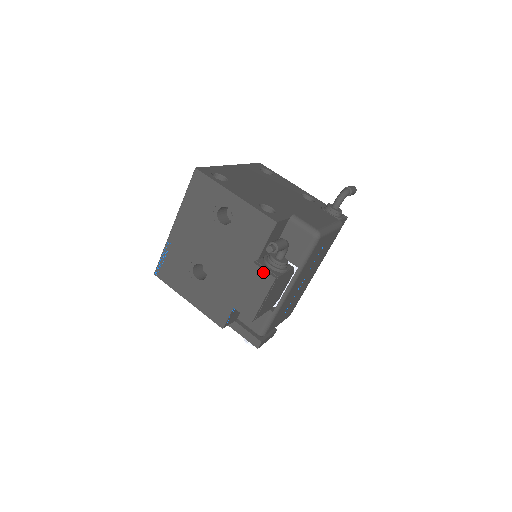
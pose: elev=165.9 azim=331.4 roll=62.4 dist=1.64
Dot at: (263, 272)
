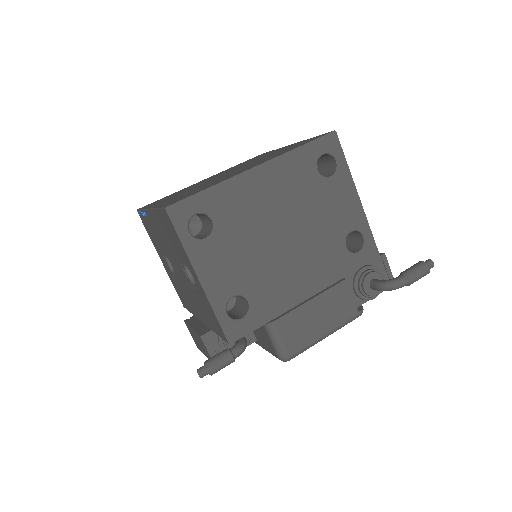
Dot at: (207, 350)
